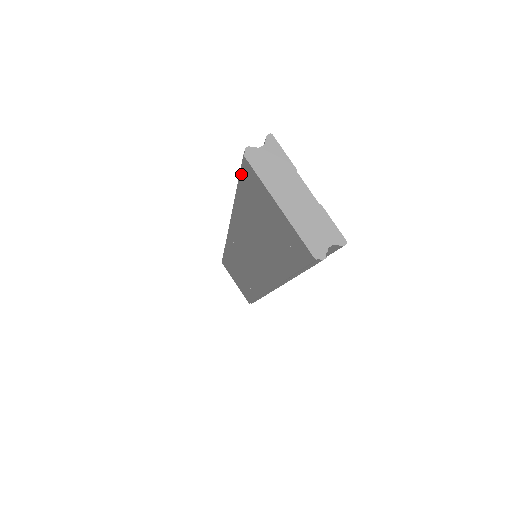
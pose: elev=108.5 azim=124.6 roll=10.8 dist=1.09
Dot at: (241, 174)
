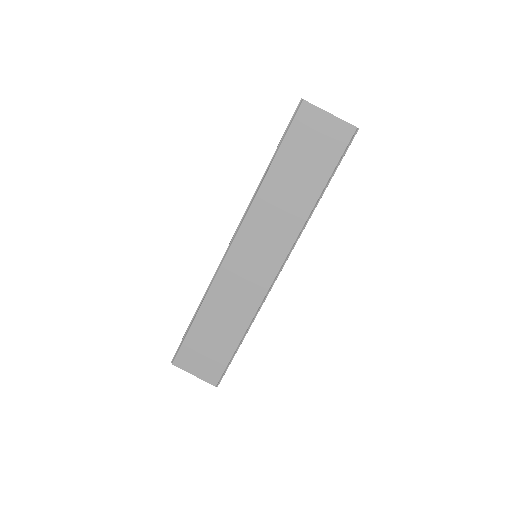
Dot at: (293, 122)
